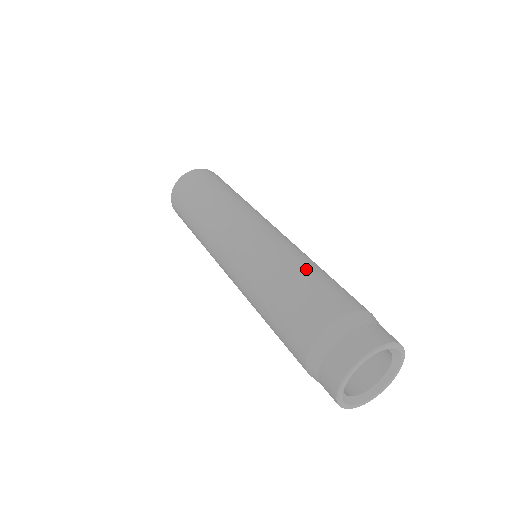
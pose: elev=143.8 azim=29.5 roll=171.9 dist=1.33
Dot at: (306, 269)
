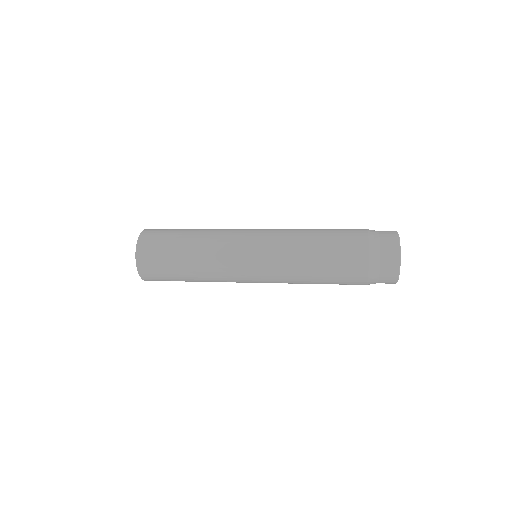
Dot at: occluded
